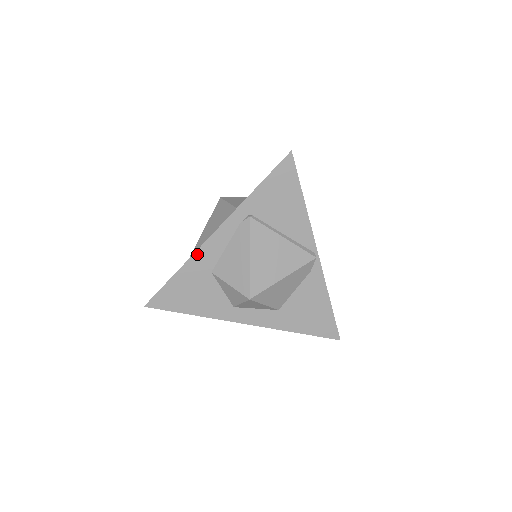
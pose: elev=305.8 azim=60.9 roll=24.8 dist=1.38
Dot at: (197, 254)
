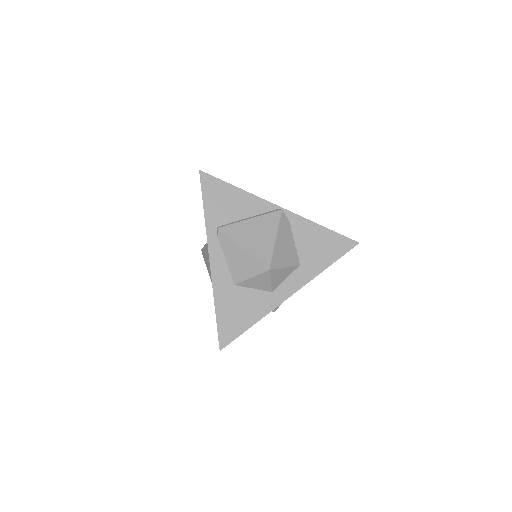
Dot at: (214, 283)
